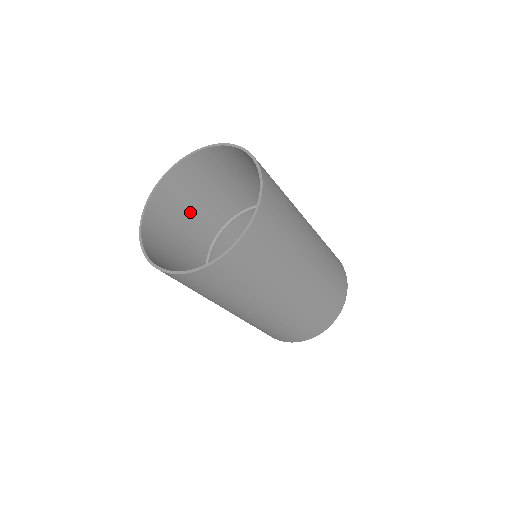
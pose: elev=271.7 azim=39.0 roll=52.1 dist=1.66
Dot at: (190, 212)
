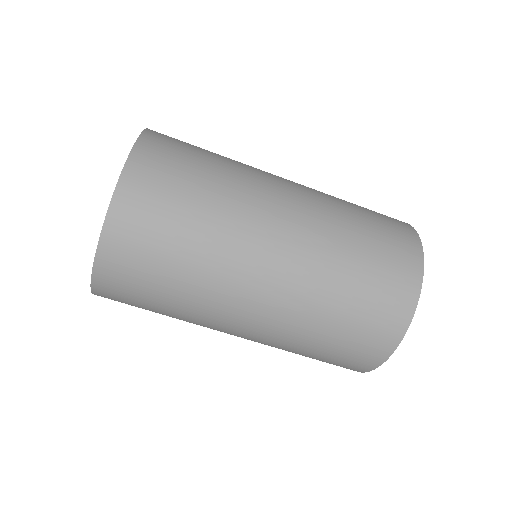
Dot at: occluded
